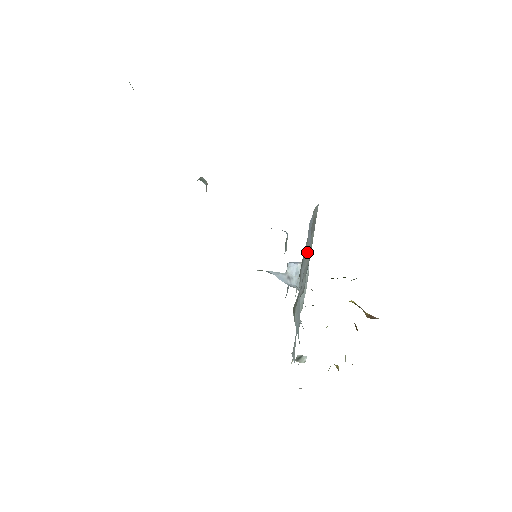
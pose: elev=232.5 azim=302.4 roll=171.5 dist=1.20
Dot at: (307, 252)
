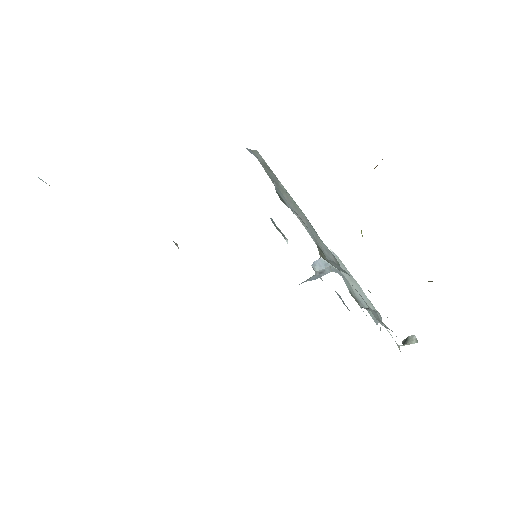
Dot at: (291, 205)
